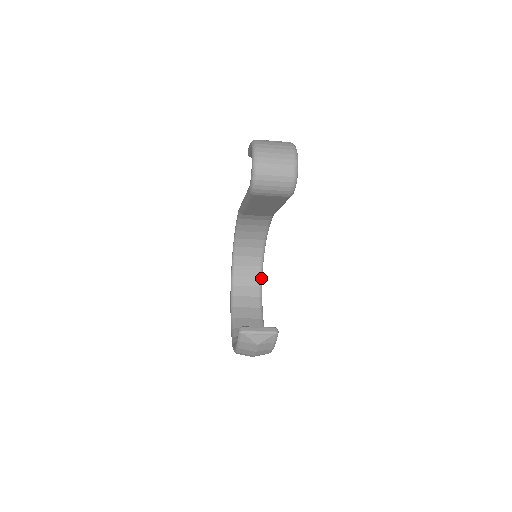
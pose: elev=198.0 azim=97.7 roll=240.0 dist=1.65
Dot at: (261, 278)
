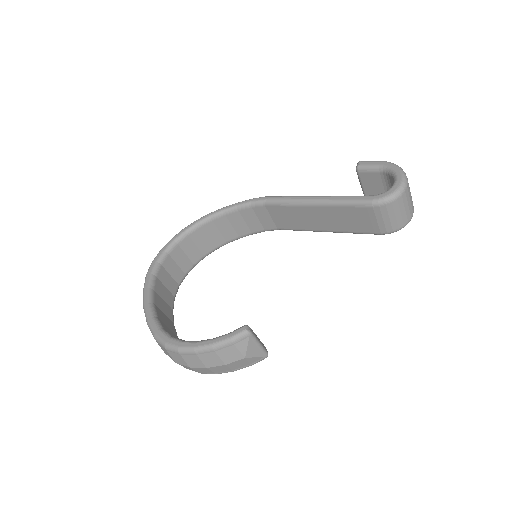
Dot at: occluded
